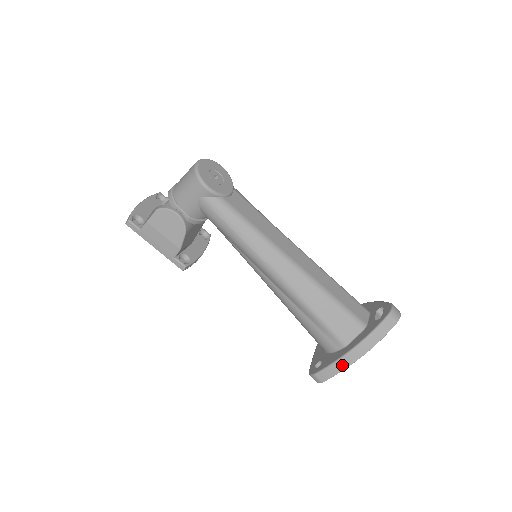
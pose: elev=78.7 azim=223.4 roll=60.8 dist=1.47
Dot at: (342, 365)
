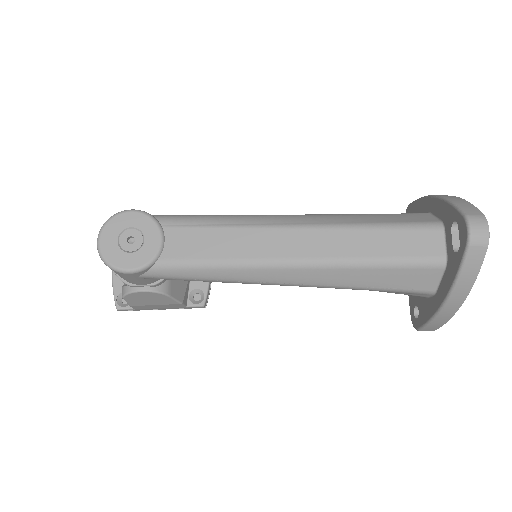
Dot at: (443, 319)
